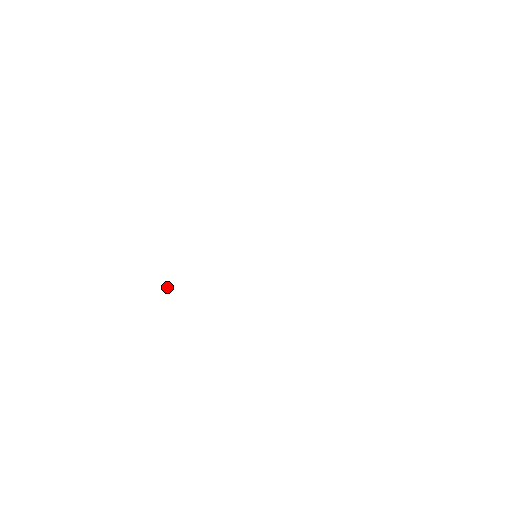
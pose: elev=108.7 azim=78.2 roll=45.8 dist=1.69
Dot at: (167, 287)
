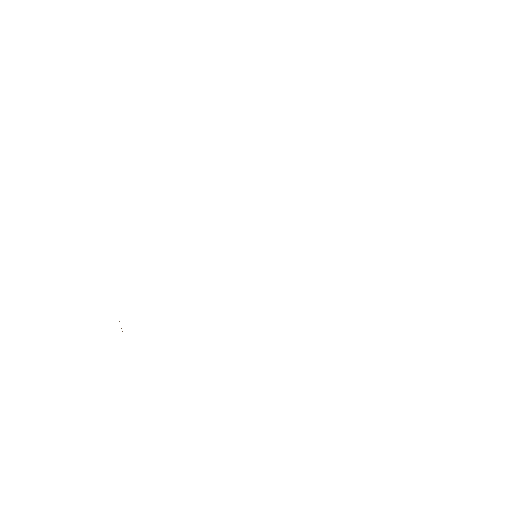
Dot at: occluded
